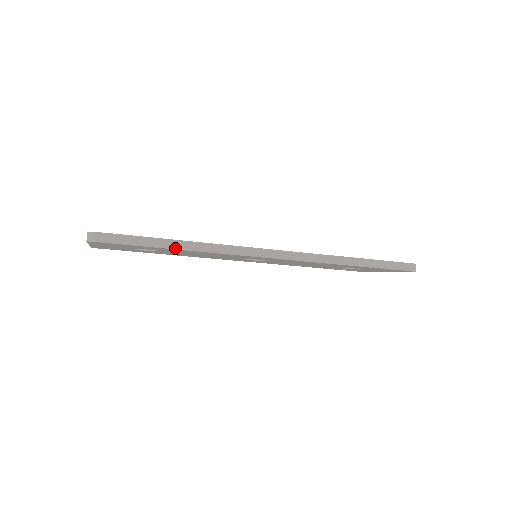
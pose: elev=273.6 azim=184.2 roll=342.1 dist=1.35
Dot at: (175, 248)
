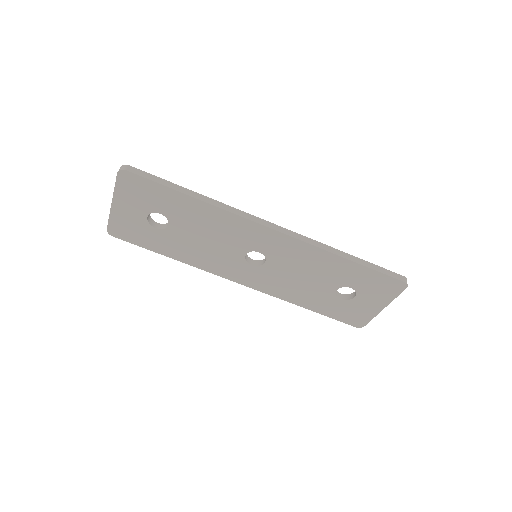
Dot at: (190, 195)
